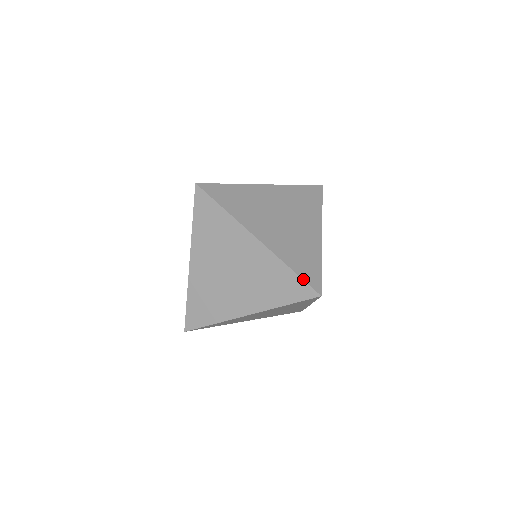
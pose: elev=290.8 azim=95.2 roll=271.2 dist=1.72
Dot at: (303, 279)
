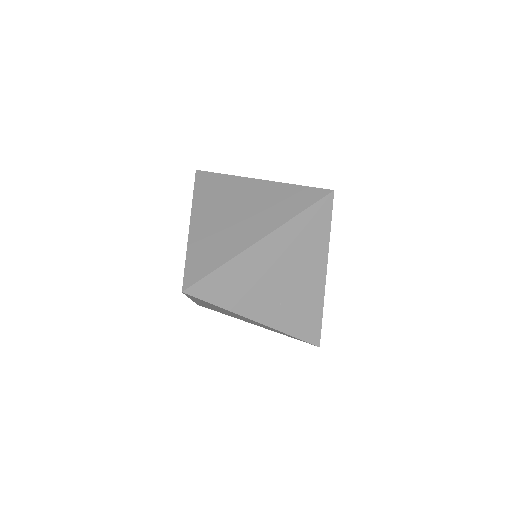
Dot at: (303, 340)
